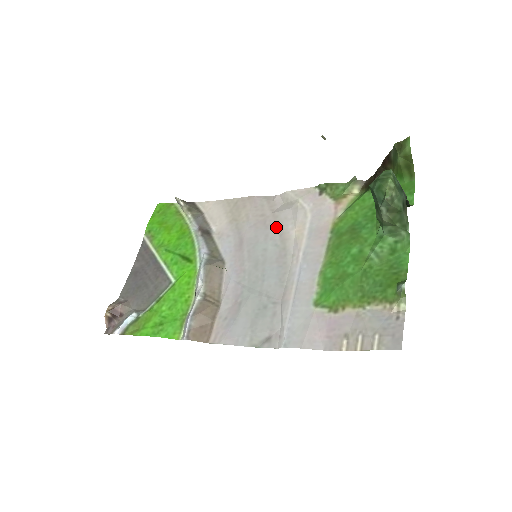
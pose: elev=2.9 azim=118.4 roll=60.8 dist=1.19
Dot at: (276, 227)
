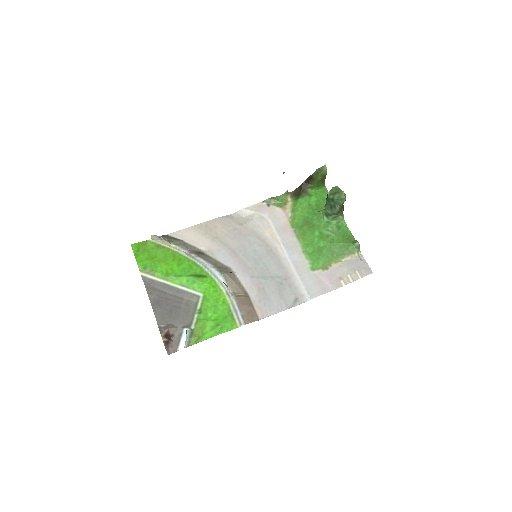
Dot at: (252, 234)
